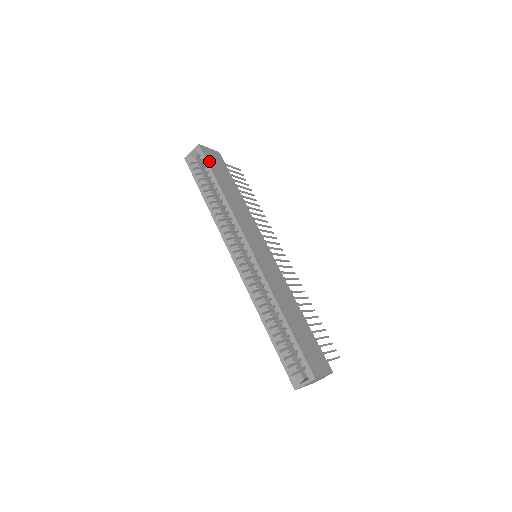
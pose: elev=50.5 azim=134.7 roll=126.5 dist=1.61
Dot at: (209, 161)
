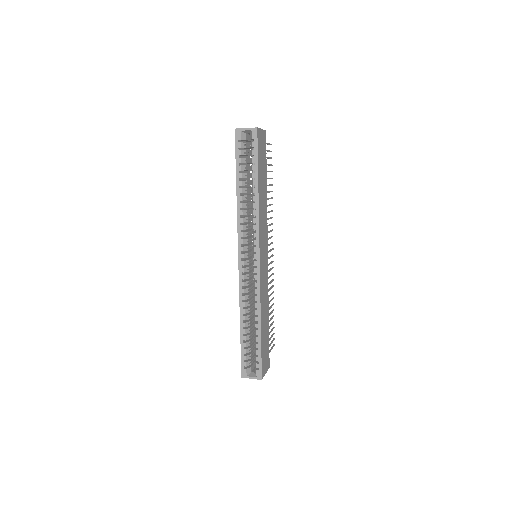
Dot at: (259, 151)
